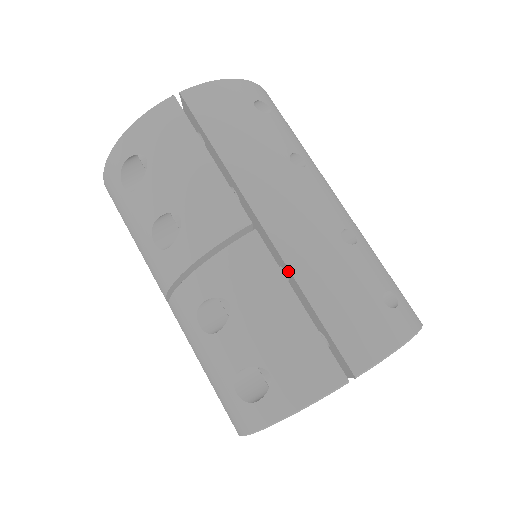
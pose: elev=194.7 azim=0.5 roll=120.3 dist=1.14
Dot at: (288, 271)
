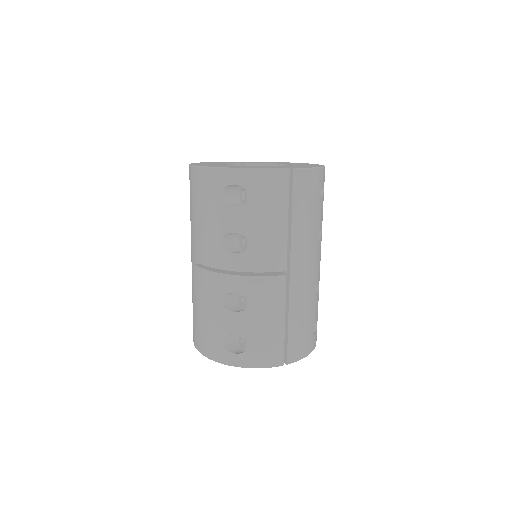
Dot at: (287, 302)
